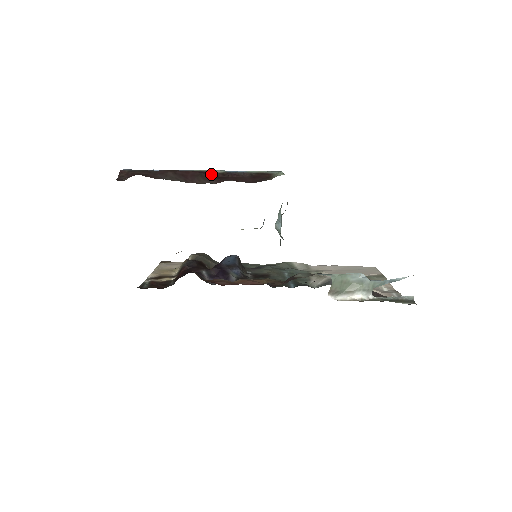
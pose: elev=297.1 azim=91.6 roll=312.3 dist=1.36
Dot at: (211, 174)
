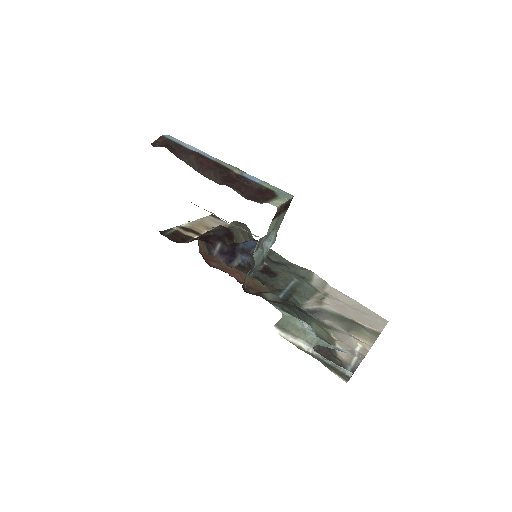
Dot at: (226, 172)
